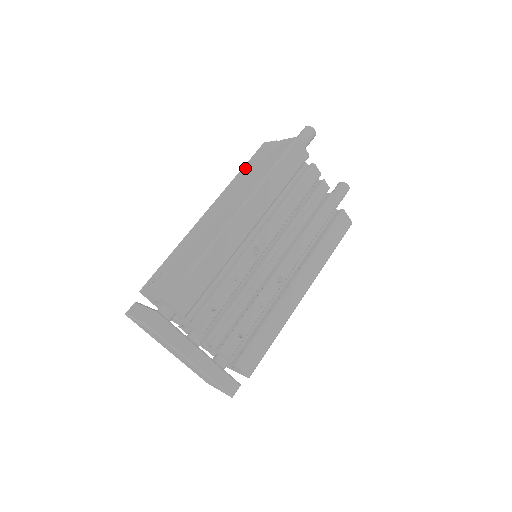
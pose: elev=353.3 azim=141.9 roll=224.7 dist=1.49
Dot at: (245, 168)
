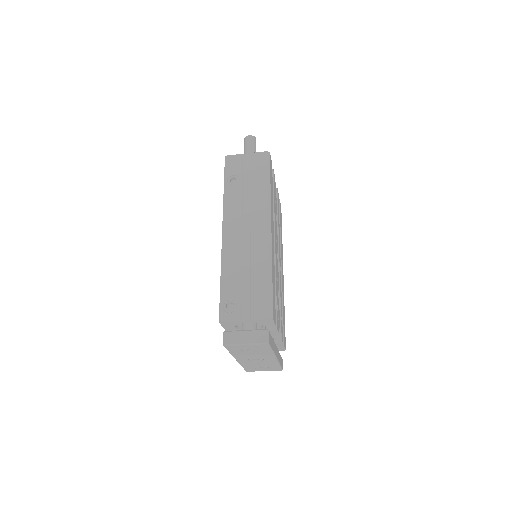
Dot at: (230, 184)
